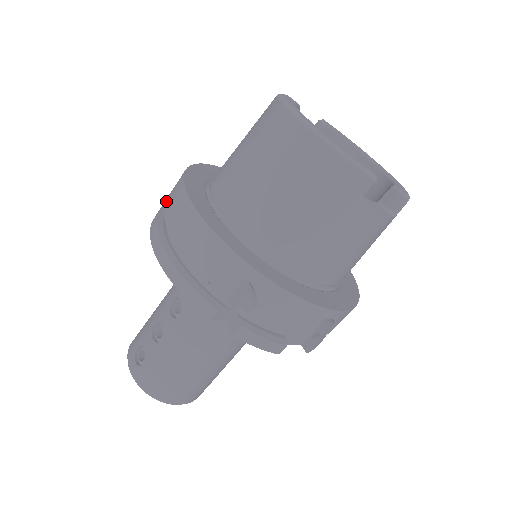
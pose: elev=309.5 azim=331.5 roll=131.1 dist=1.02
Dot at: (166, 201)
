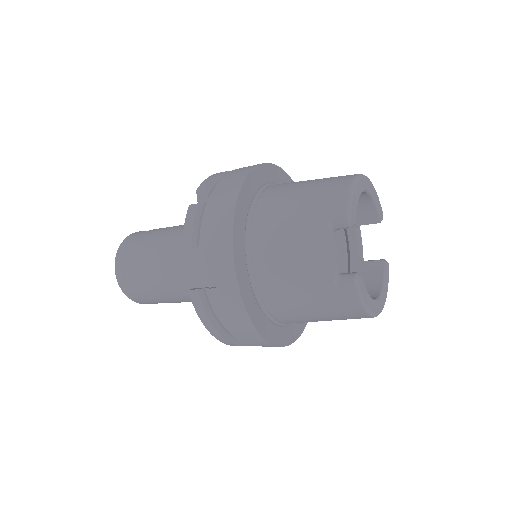
Dot at: occluded
